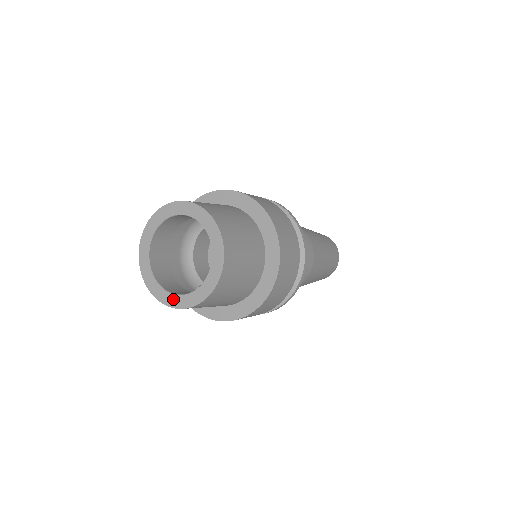
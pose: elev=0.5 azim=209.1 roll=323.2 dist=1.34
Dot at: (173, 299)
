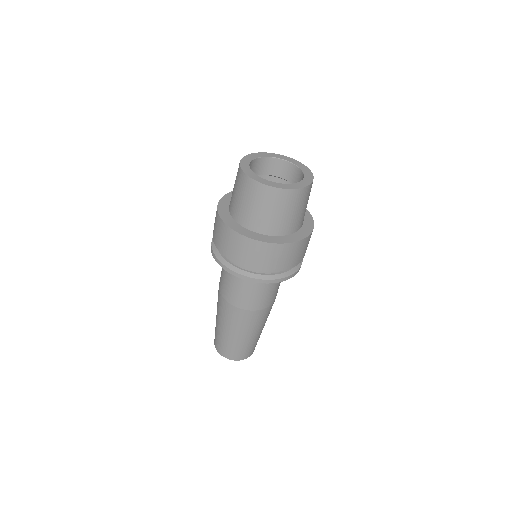
Dot at: (273, 183)
